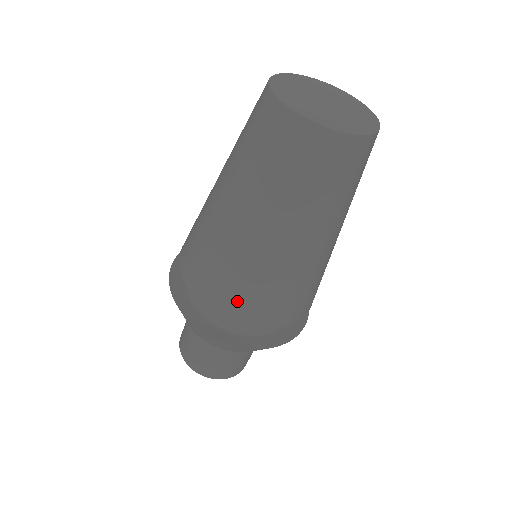
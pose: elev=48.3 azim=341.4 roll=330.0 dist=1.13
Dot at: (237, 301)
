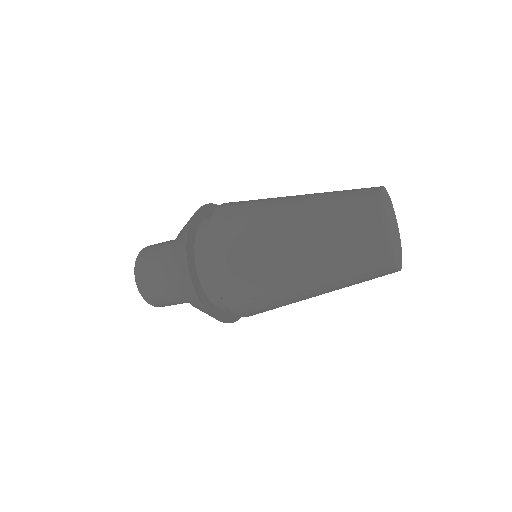
Dot at: (252, 308)
